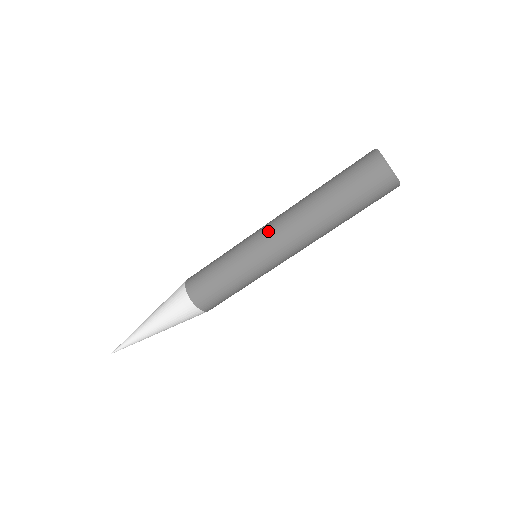
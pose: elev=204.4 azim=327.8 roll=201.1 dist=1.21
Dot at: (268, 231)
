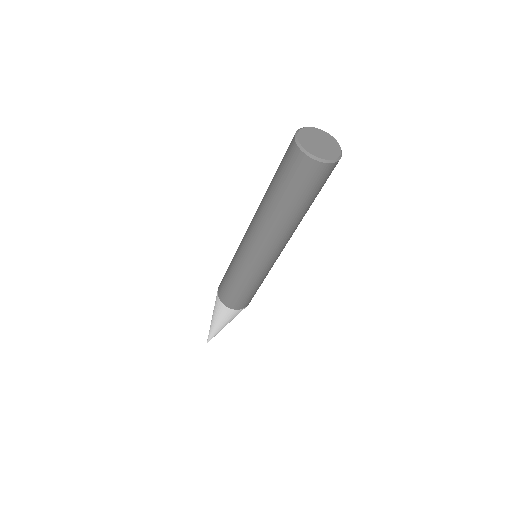
Dot at: (249, 245)
